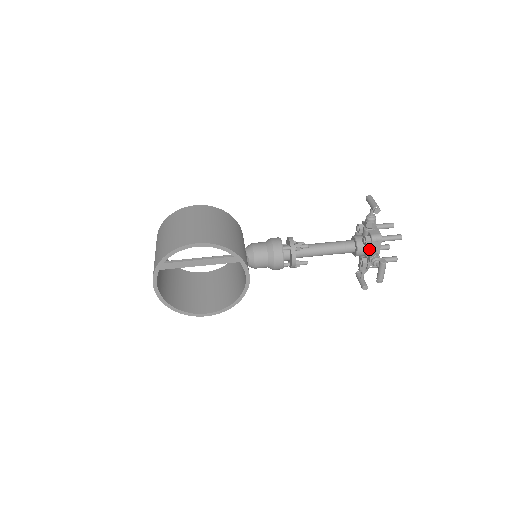
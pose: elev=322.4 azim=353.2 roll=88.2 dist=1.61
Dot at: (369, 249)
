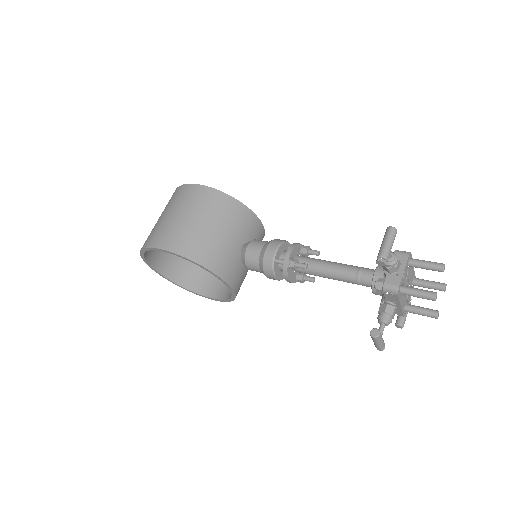
Dot at: (384, 297)
